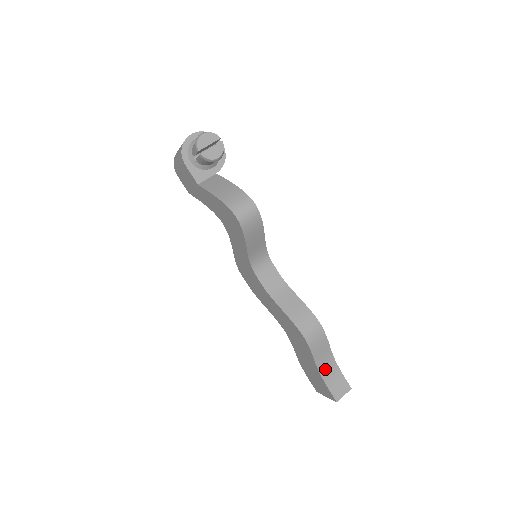
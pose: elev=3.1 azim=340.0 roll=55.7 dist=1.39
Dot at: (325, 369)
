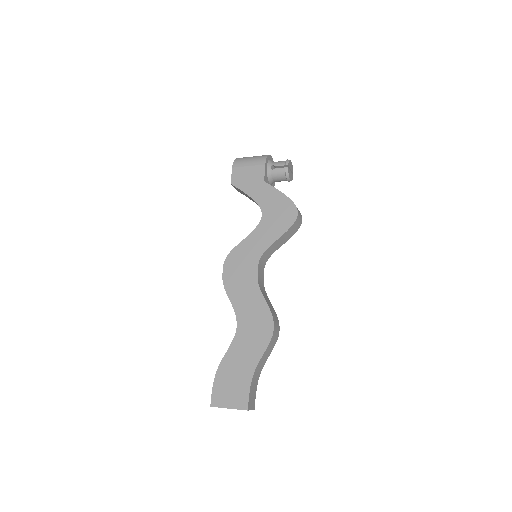
Dot at: (256, 374)
